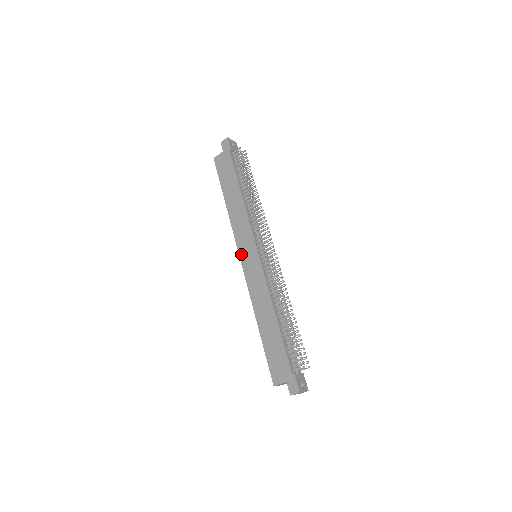
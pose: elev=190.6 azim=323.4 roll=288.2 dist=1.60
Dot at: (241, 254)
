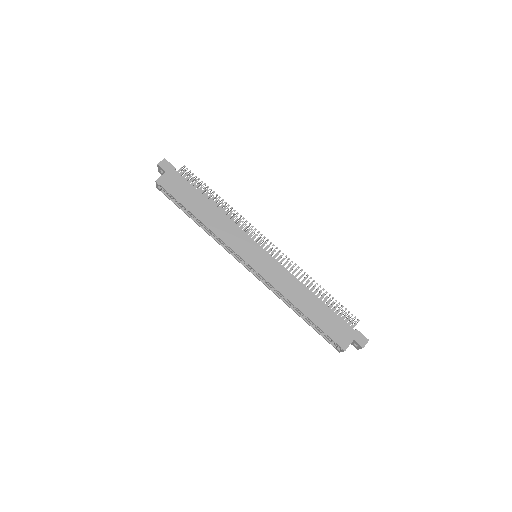
Dot at: (245, 257)
